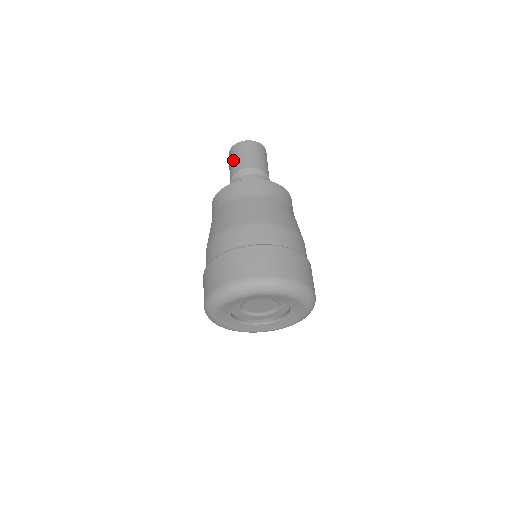
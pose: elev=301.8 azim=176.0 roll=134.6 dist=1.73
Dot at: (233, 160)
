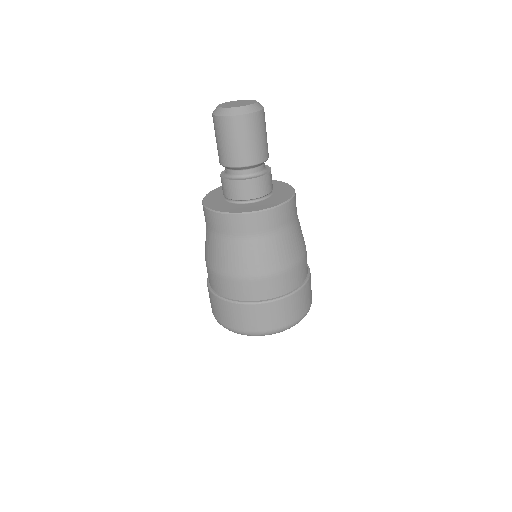
Dot at: (216, 141)
